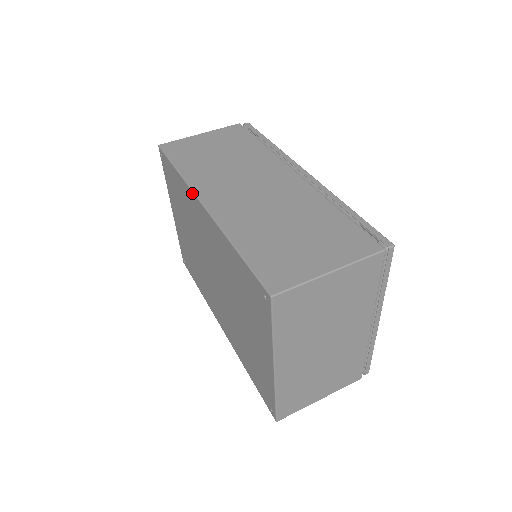
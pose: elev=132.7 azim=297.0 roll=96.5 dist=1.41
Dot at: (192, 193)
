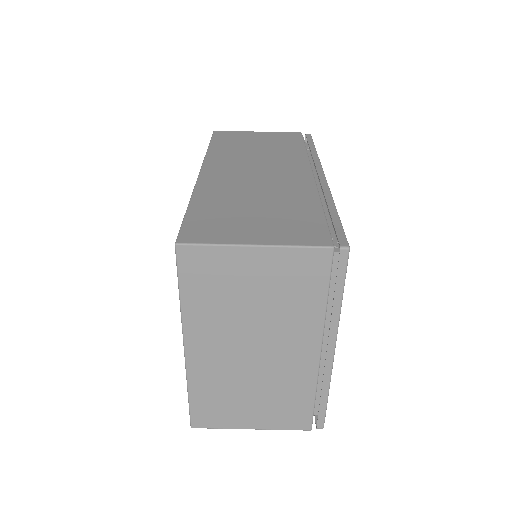
Dot at: occluded
